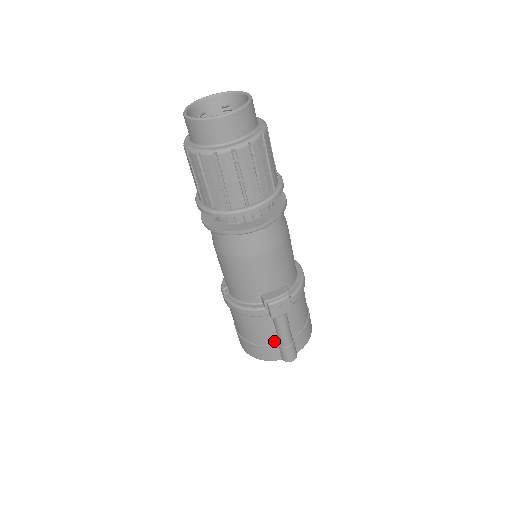
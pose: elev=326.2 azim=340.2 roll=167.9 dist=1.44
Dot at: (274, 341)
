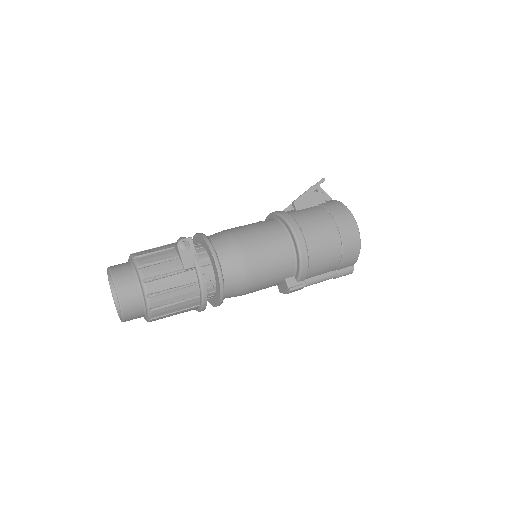
Dot at: occluded
